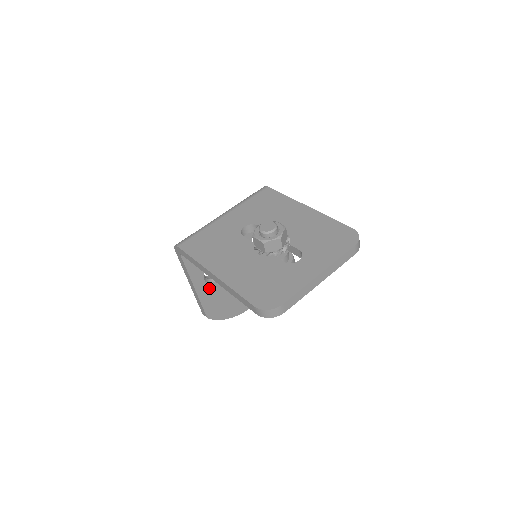
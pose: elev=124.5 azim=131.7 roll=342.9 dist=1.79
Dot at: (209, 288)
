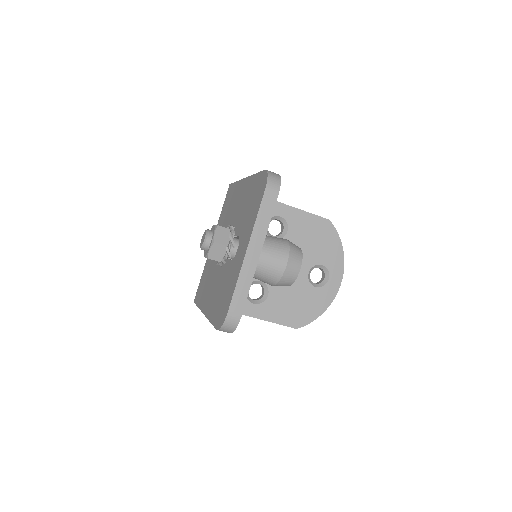
Dot at: (268, 306)
